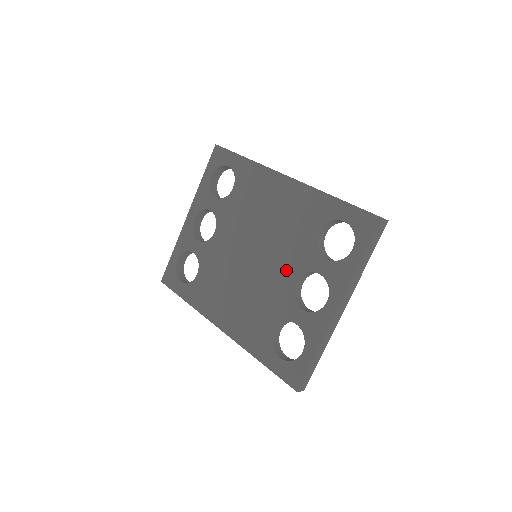
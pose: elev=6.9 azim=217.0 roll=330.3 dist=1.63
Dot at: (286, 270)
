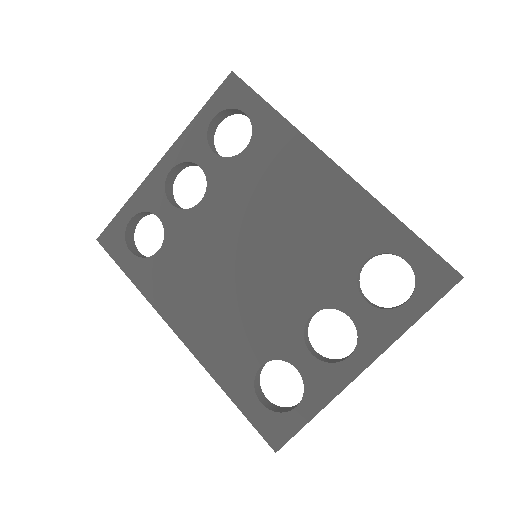
Dot at: (300, 294)
